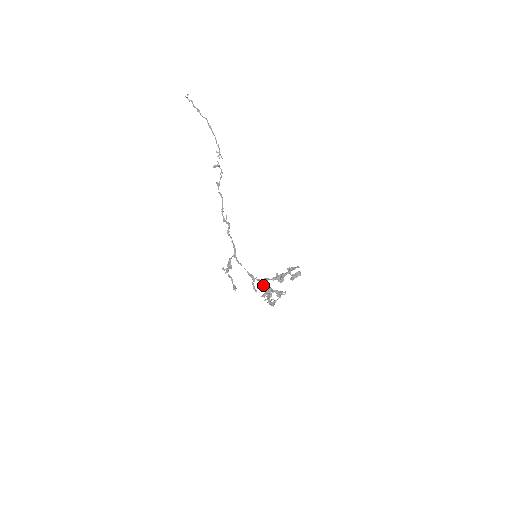
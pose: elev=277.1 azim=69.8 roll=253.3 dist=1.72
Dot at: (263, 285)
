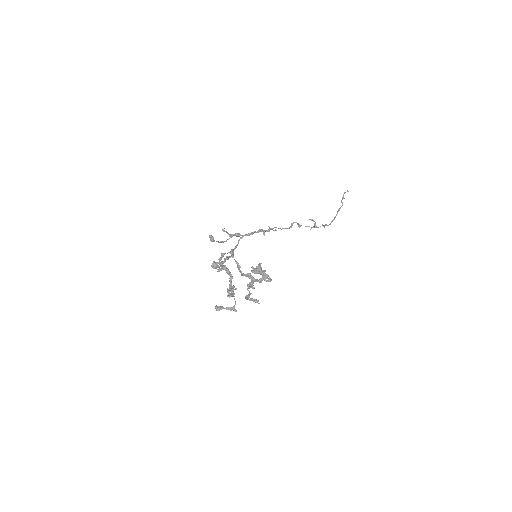
Dot at: (229, 256)
